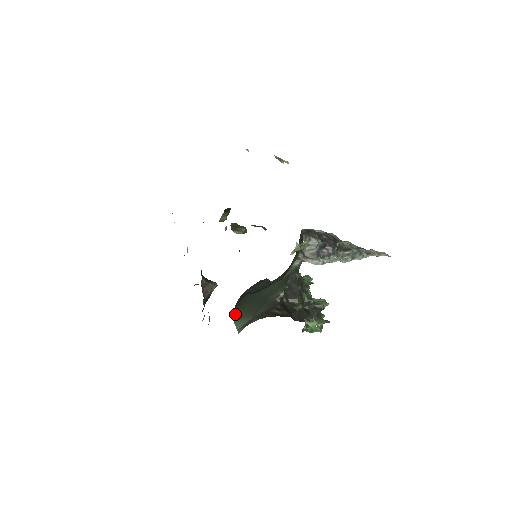
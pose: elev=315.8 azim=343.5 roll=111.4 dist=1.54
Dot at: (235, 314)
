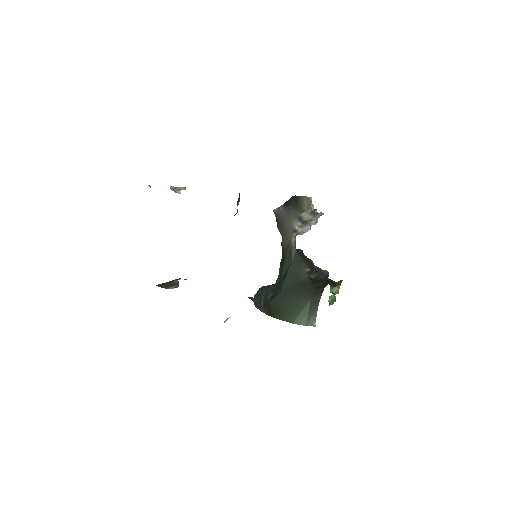
Dot at: (284, 319)
